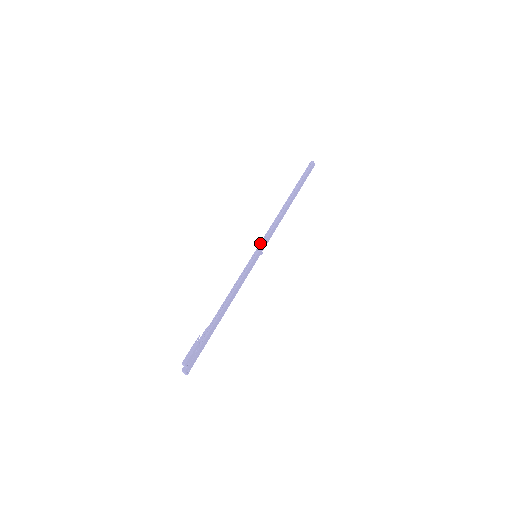
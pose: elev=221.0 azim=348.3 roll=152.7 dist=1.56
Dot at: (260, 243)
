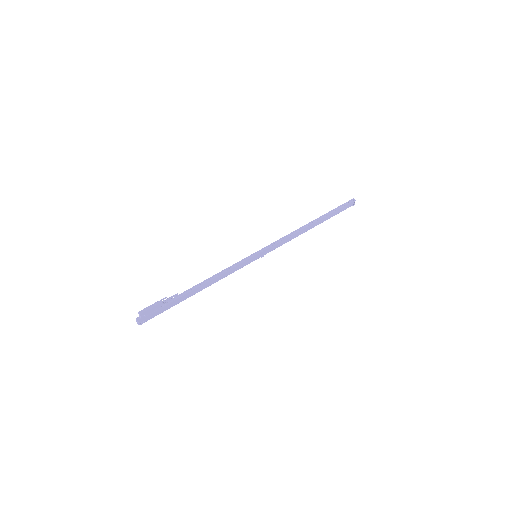
Dot at: (265, 247)
